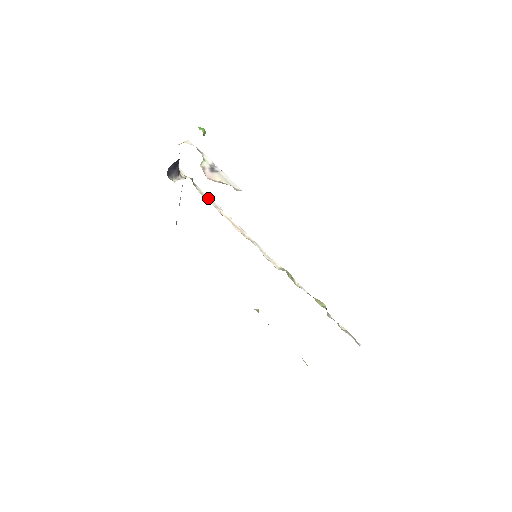
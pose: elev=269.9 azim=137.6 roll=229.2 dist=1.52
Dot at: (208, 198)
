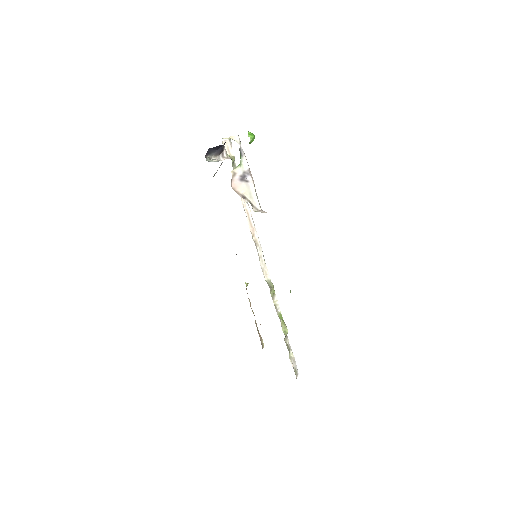
Dot at: occluded
